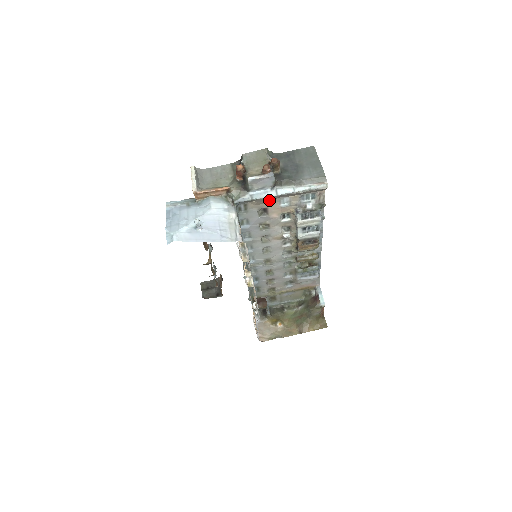
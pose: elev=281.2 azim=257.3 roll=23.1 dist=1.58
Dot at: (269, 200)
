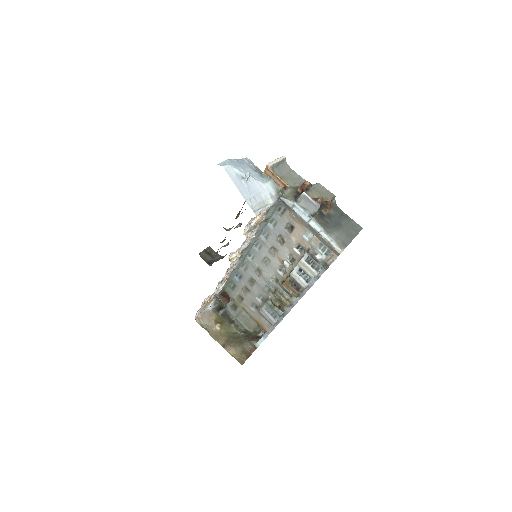
Dot at: (301, 222)
